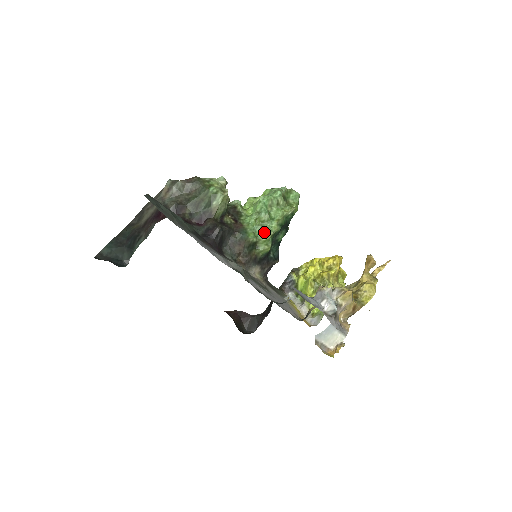
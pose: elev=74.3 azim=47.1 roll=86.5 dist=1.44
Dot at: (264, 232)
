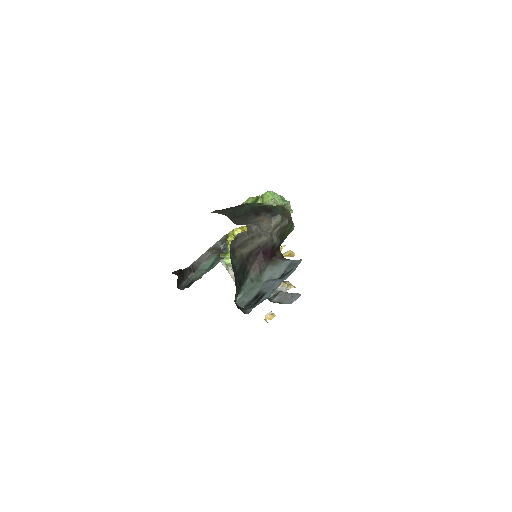
Dot at: occluded
